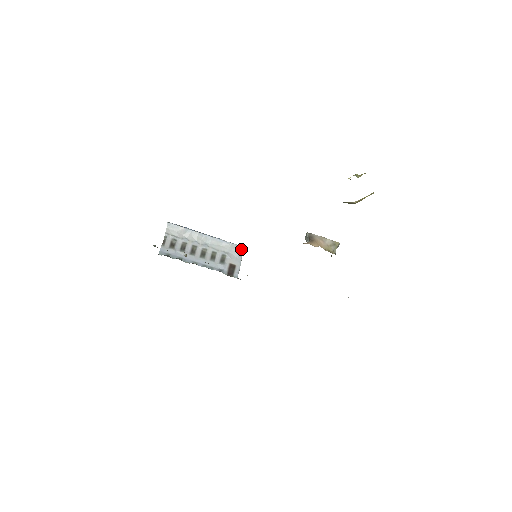
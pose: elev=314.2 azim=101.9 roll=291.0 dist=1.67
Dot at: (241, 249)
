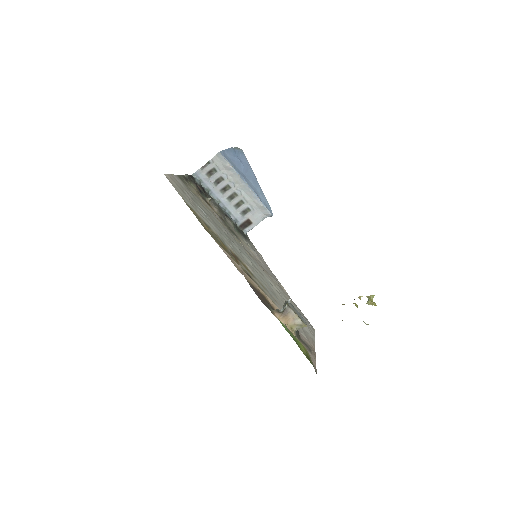
Dot at: (268, 214)
